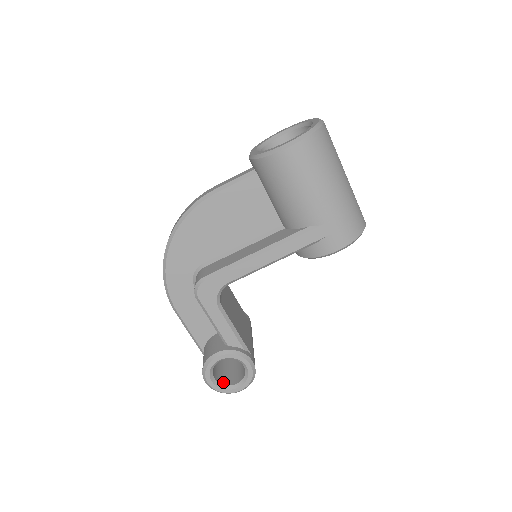
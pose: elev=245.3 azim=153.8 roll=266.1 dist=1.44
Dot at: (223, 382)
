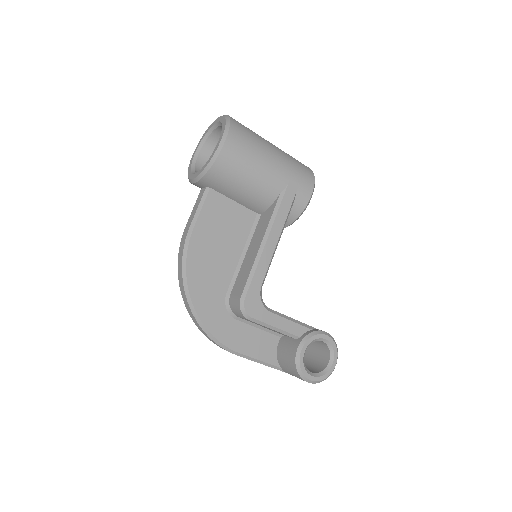
Dot at: (319, 371)
